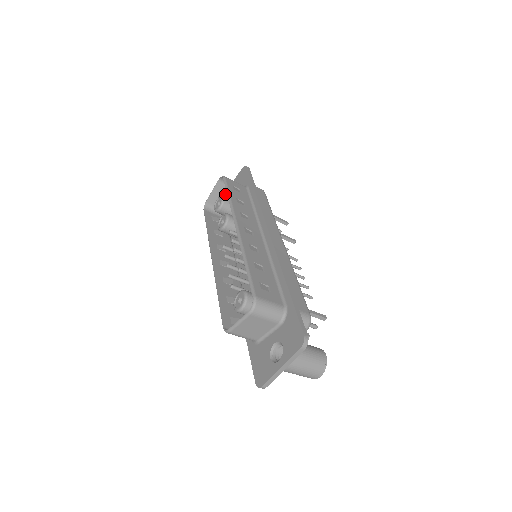
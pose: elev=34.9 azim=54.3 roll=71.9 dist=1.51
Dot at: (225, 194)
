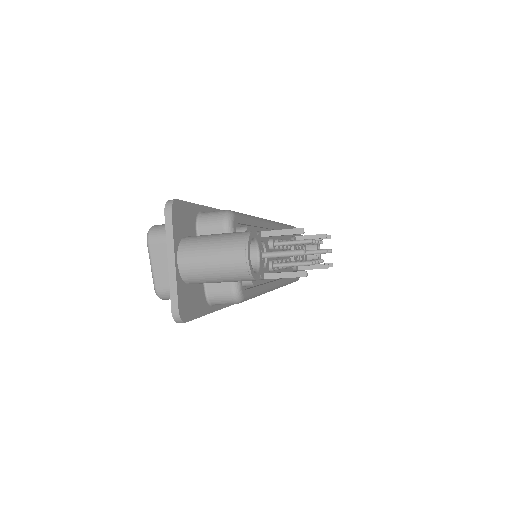
Dot at: occluded
